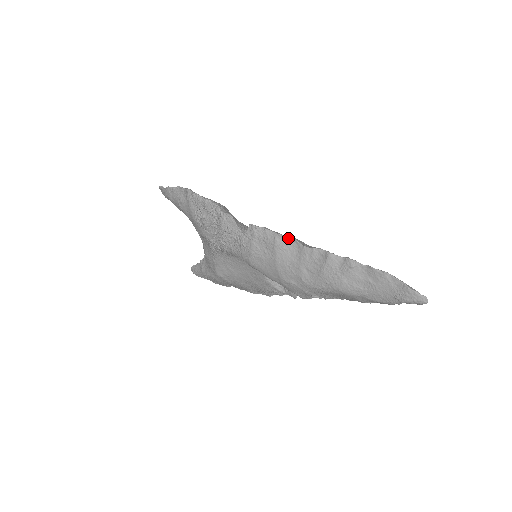
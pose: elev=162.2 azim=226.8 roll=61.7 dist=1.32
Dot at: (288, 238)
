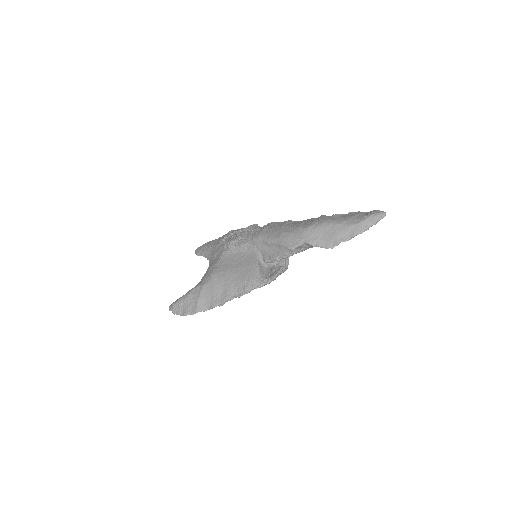
Dot at: occluded
